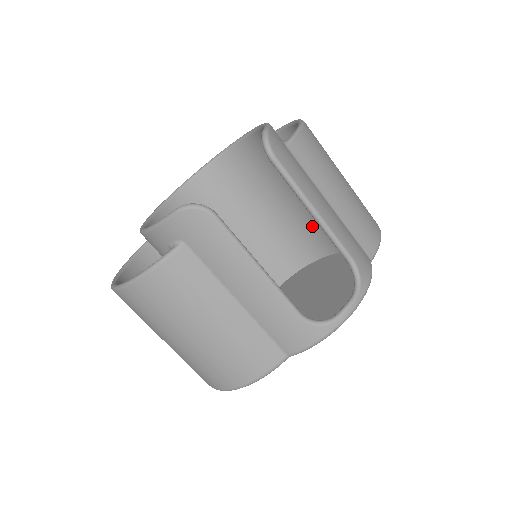
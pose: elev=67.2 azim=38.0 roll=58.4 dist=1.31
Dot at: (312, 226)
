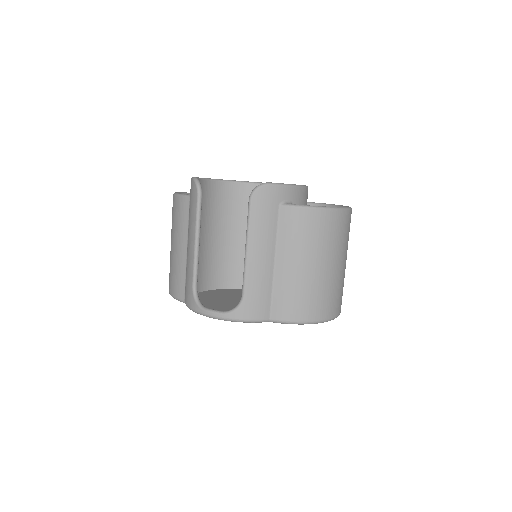
Dot at: occluded
